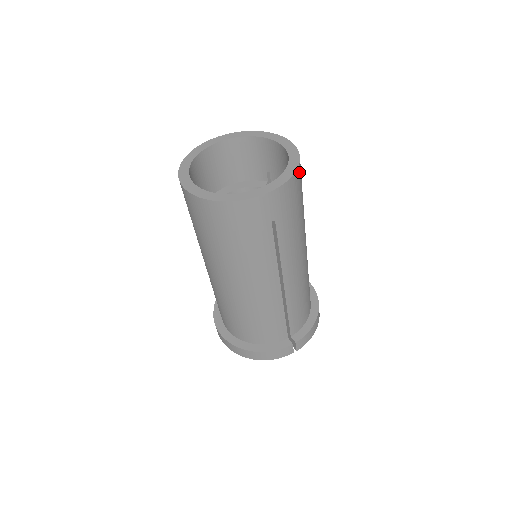
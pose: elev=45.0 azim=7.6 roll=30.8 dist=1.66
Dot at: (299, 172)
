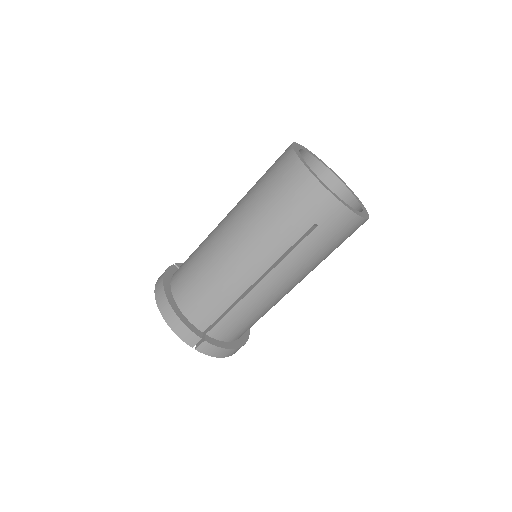
Dot at: (360, 224)
